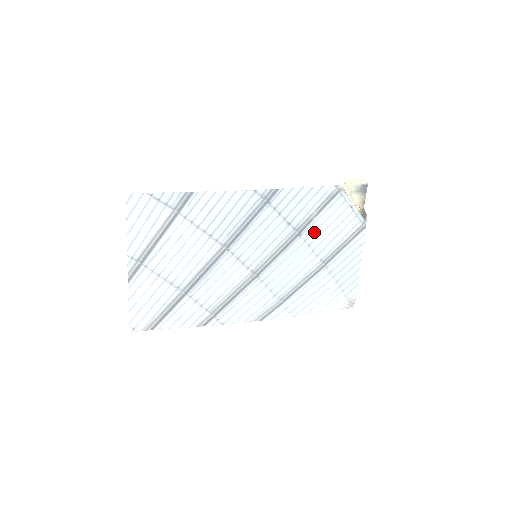
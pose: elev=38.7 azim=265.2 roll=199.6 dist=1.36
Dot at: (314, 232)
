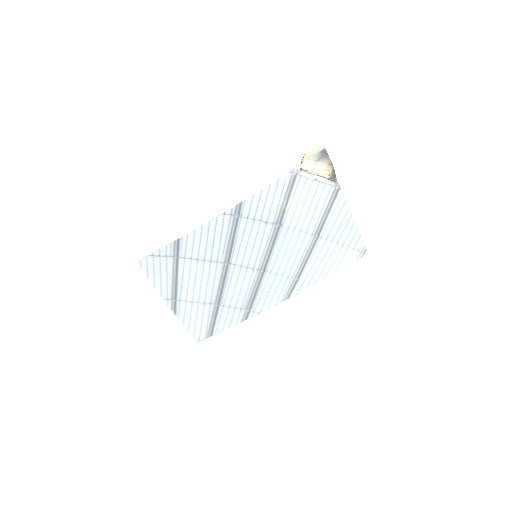
Dot at: (292, 217)
